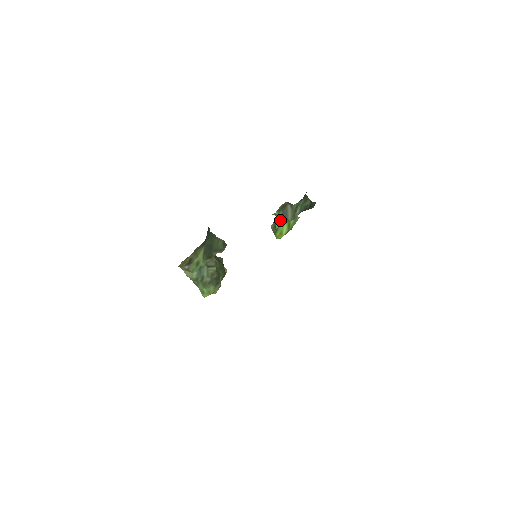
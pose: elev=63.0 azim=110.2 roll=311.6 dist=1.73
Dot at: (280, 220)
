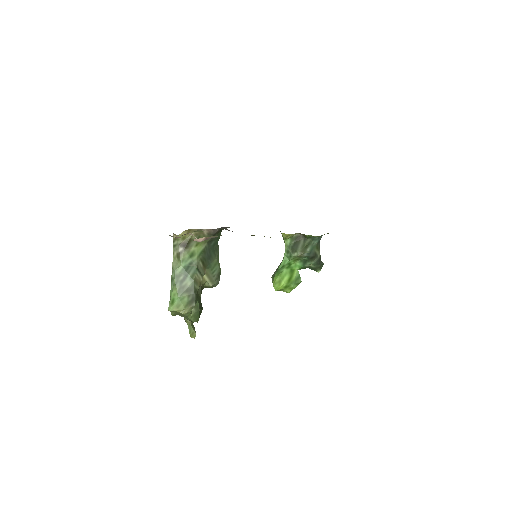
Dot at: (286, 260)
